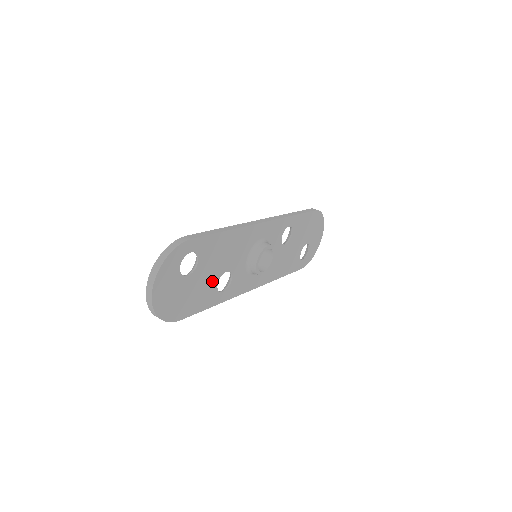
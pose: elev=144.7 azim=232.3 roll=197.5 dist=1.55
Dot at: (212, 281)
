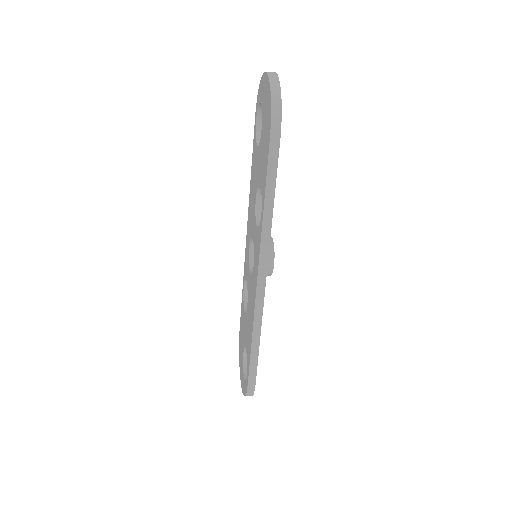
Dot at: occluded
